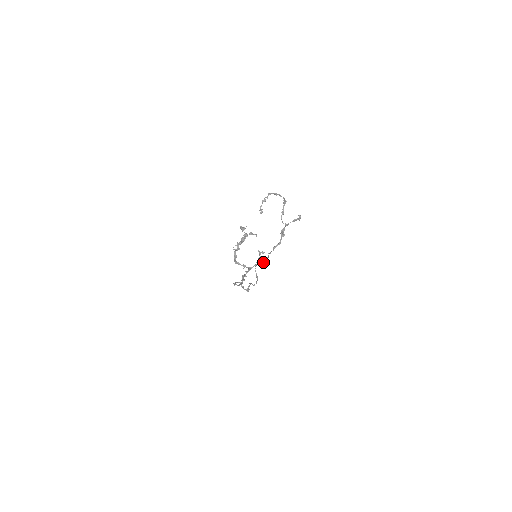
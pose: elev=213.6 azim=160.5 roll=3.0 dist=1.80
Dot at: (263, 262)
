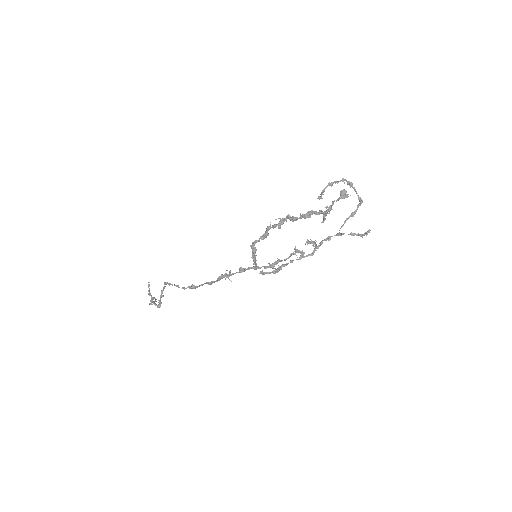
Dot at: (275, 269)
